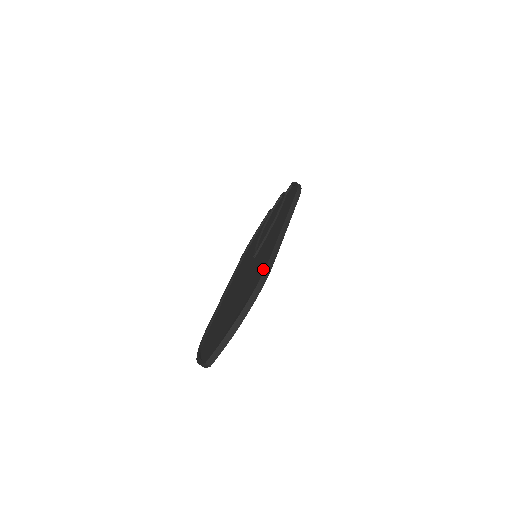
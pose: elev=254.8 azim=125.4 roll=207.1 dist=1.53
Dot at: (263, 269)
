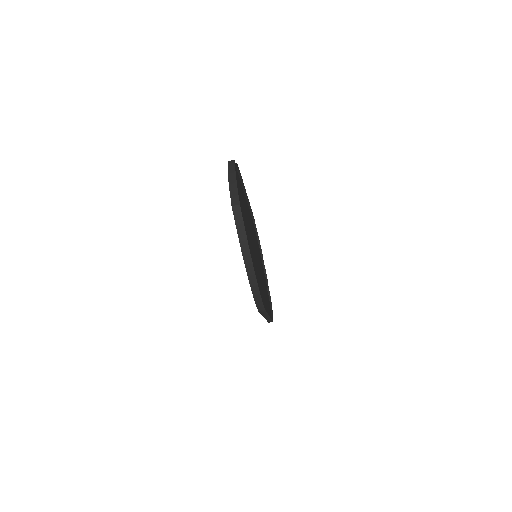
Dot at: occluded
